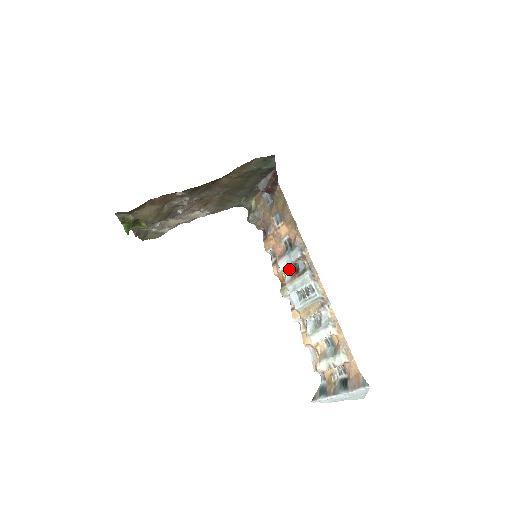
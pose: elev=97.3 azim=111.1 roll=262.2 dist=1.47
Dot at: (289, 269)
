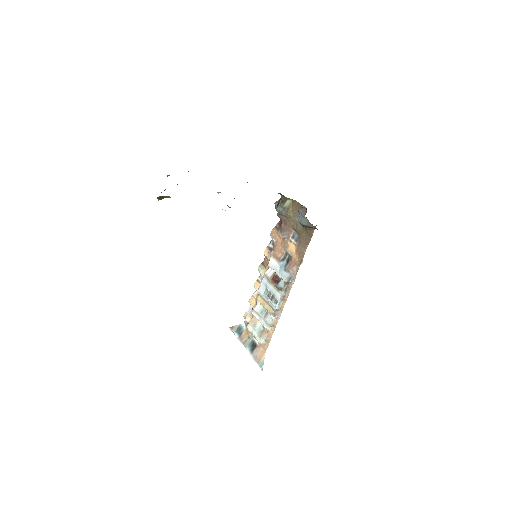
Dot at: occluded
